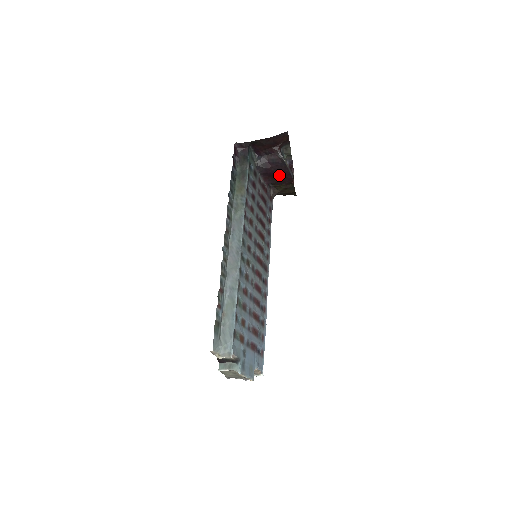
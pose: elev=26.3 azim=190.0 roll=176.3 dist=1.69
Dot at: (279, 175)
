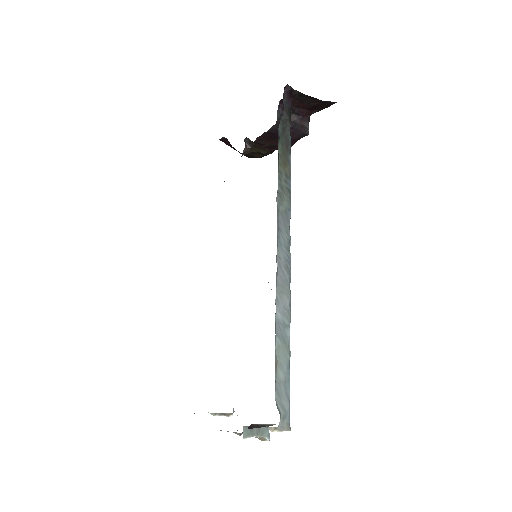
Dot at: occluded
